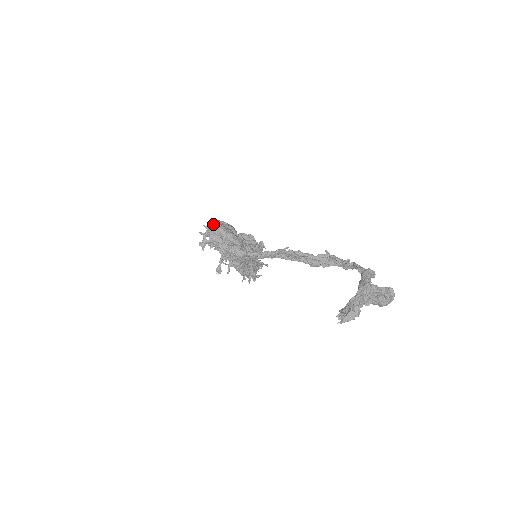
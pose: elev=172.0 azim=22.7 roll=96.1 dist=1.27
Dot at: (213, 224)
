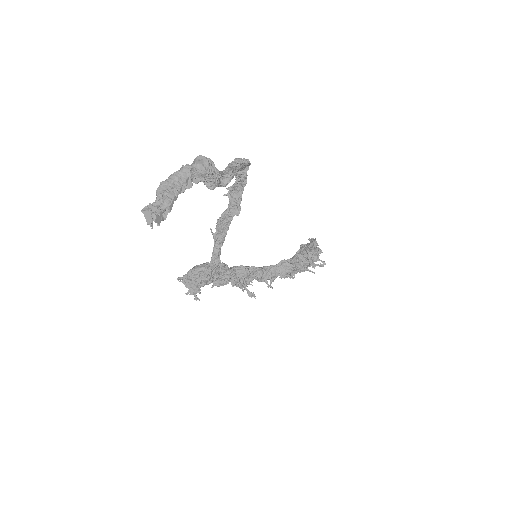
Dot at: occluded
